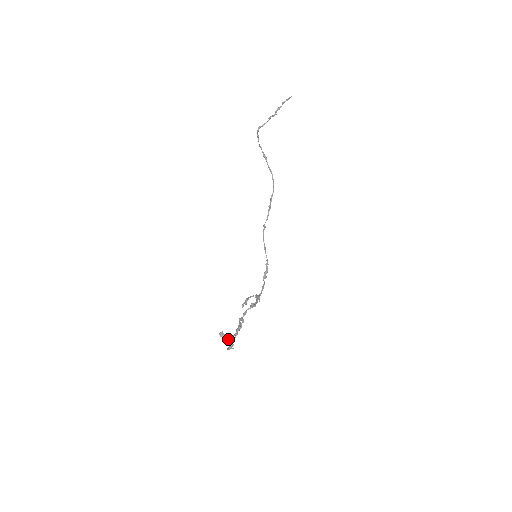
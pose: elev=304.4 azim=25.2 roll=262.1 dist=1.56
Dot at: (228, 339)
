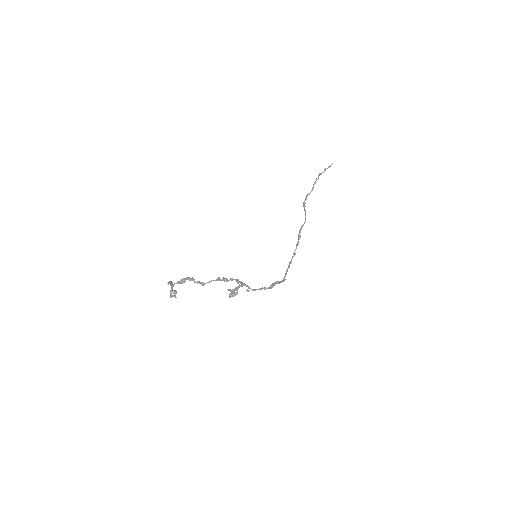
Dot at: (171, 284)
